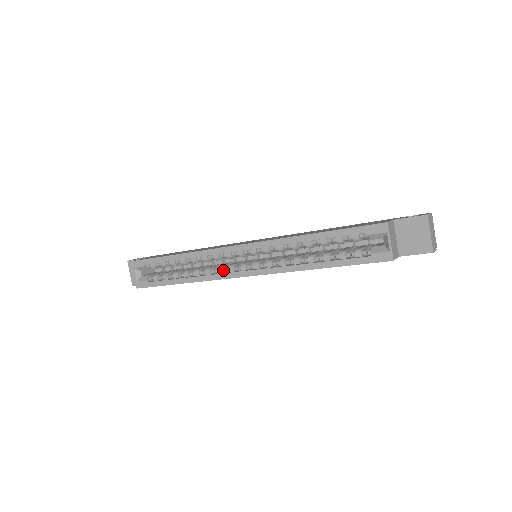
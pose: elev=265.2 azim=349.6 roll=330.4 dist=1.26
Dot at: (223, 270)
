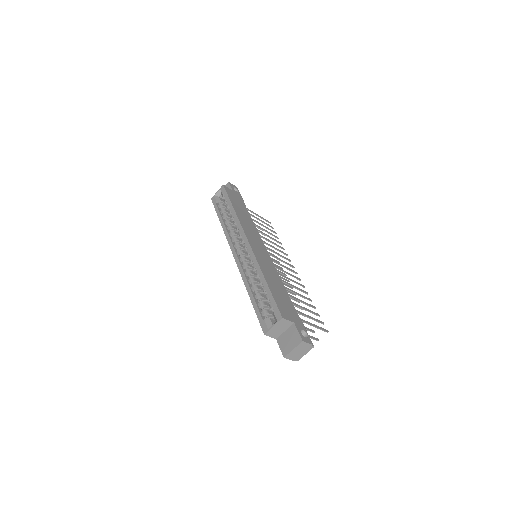
Dot at: (235, 241)
